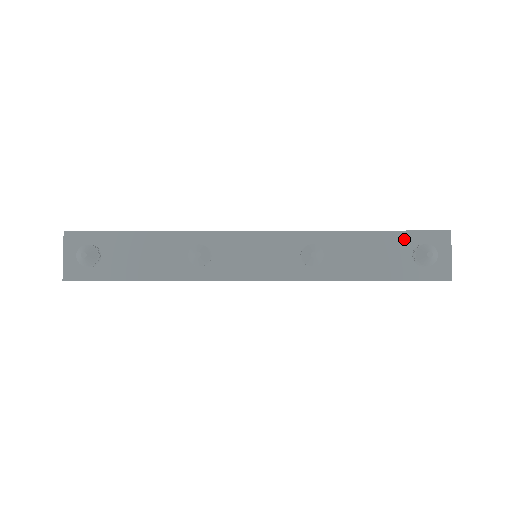
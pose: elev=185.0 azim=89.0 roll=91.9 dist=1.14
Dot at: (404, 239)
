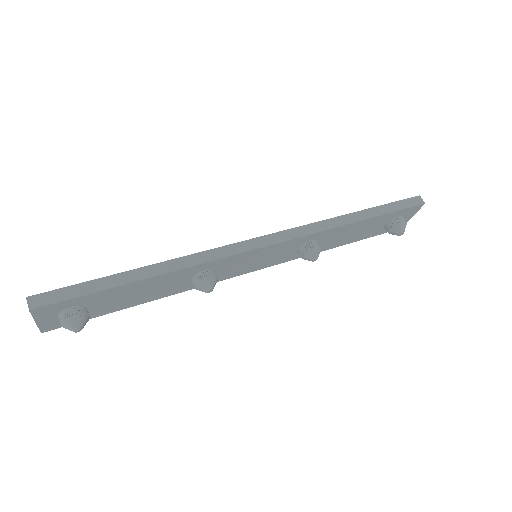
Dot at: (387, 217)
